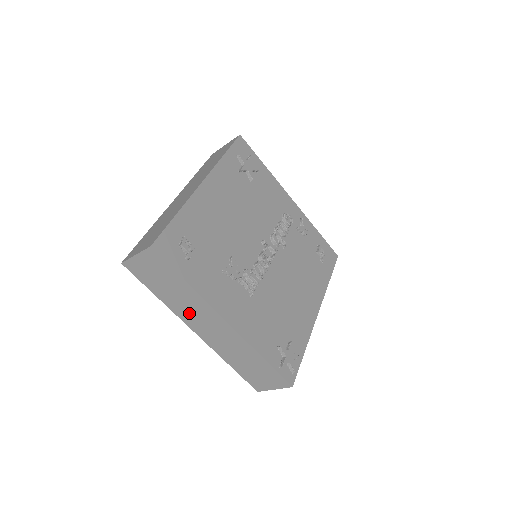
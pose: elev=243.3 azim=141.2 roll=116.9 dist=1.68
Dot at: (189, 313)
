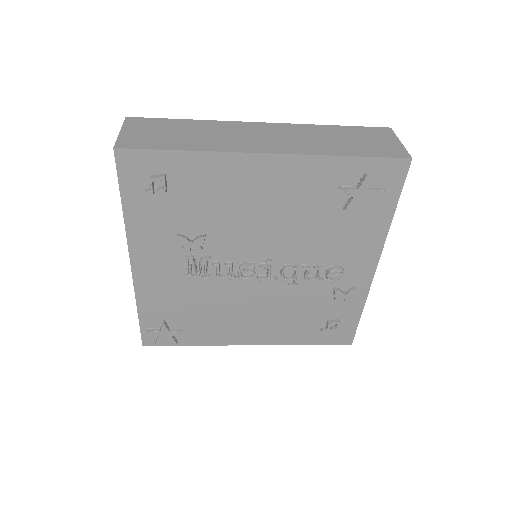
Dot at: occluded
